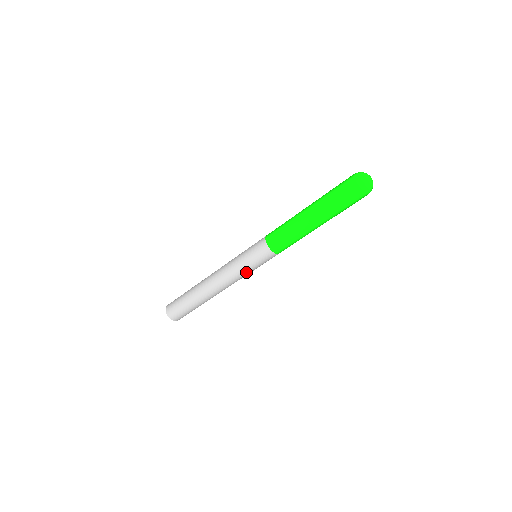
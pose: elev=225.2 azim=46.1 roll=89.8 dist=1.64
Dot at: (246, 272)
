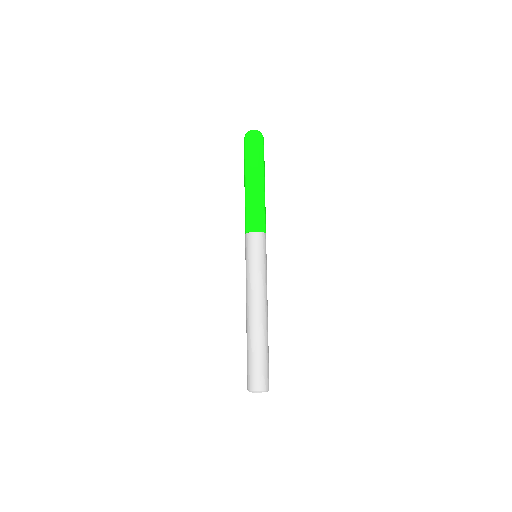
Dot at: (257, 270)
